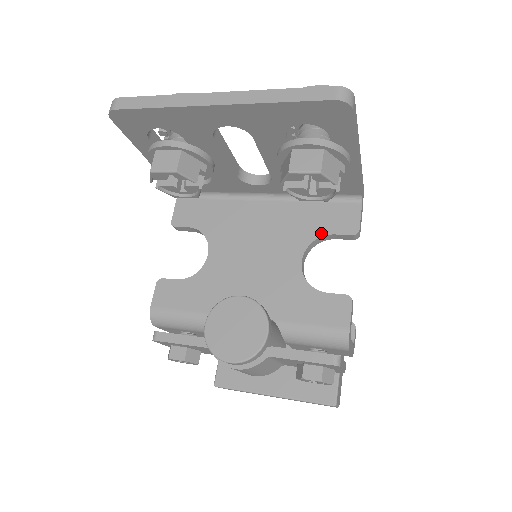
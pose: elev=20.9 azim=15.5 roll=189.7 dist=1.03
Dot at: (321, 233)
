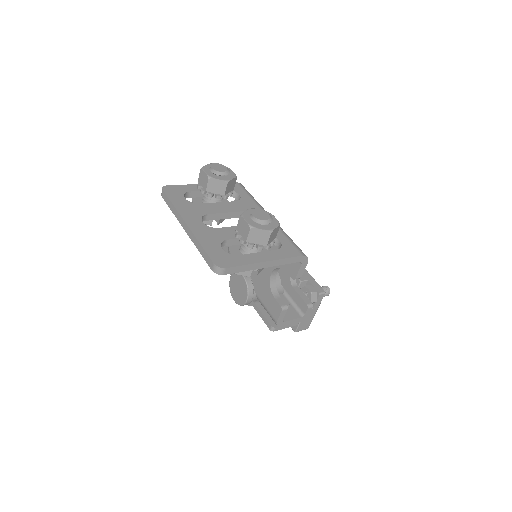
Dot at: (281, 266)
